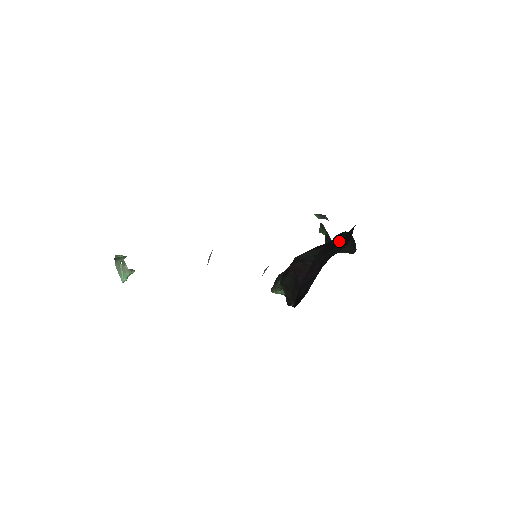
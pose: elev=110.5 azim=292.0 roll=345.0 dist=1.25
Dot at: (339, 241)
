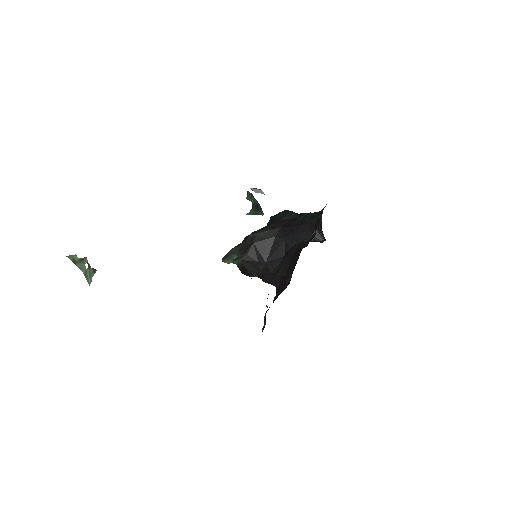
Dot at: (299, 226)
